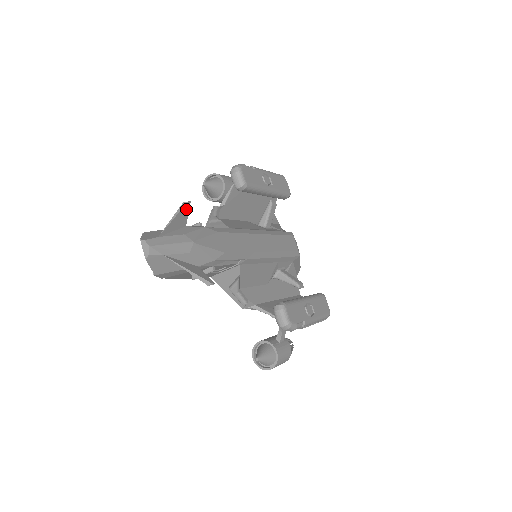
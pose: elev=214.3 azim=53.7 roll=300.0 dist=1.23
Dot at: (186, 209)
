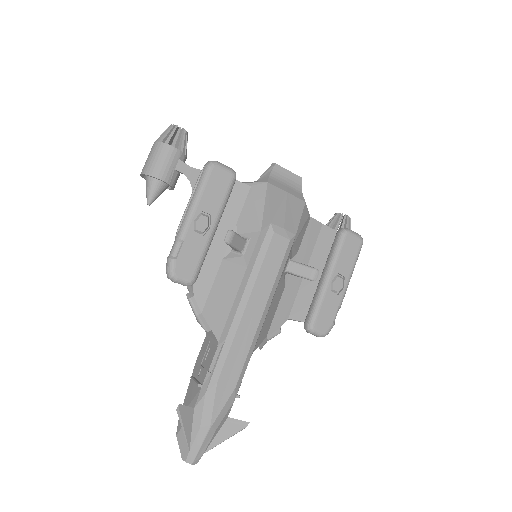
Dot at: (183, 410)
